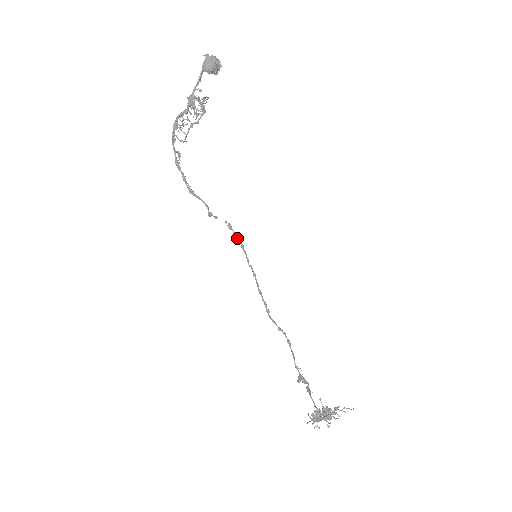
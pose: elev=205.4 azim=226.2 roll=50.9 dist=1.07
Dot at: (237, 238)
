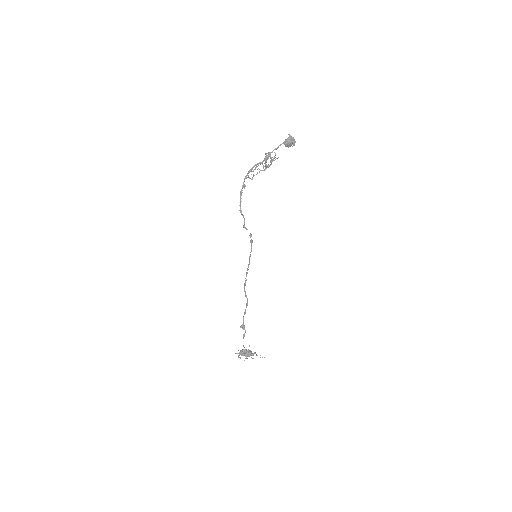
Dot at: (251, 243)
